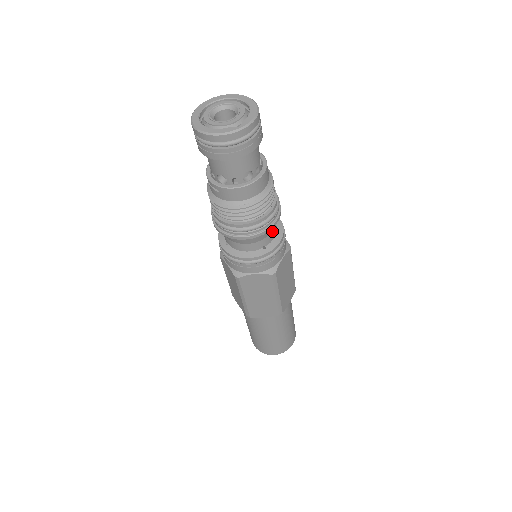
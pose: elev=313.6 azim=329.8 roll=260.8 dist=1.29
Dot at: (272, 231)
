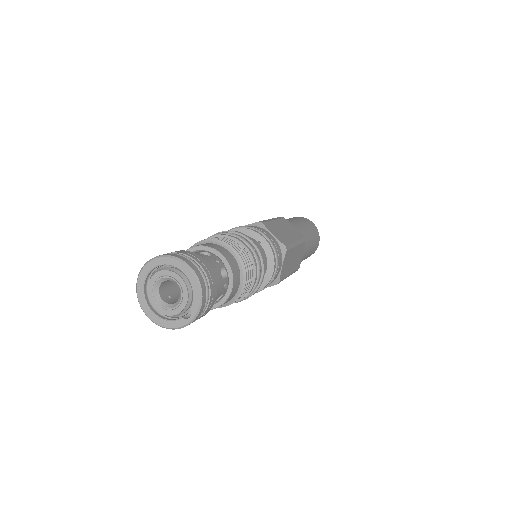
Dot at: occluded
